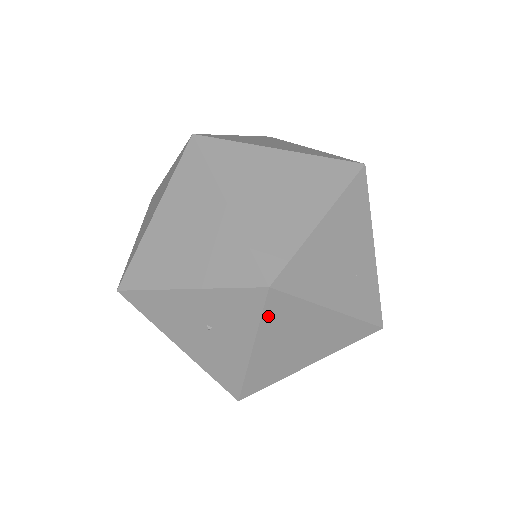
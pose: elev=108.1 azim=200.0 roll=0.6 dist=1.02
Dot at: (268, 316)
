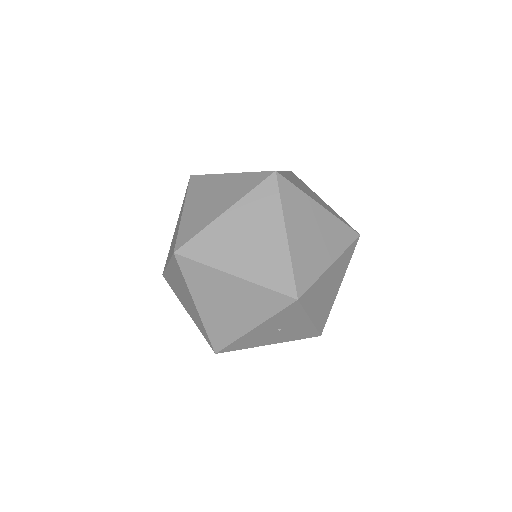
Dot at: (306, 305)
